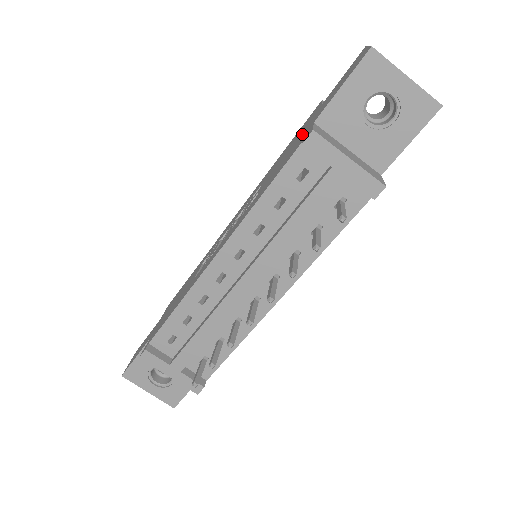
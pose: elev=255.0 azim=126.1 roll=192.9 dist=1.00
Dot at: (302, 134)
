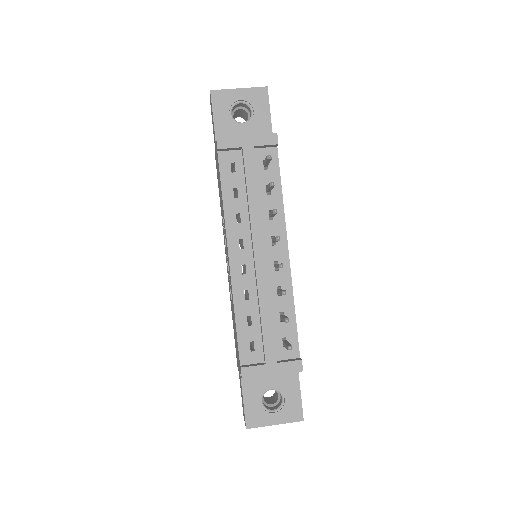
Dot at: (217, 162)
